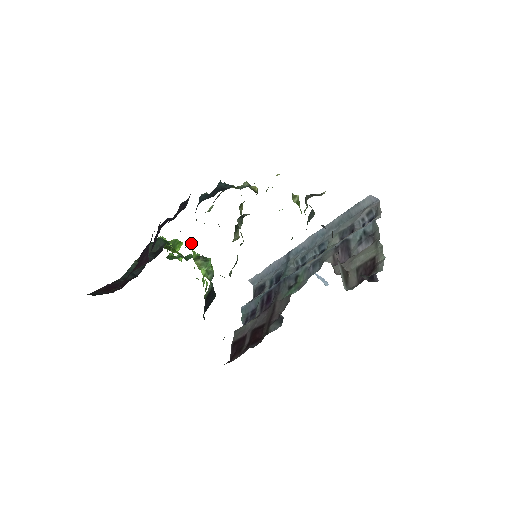
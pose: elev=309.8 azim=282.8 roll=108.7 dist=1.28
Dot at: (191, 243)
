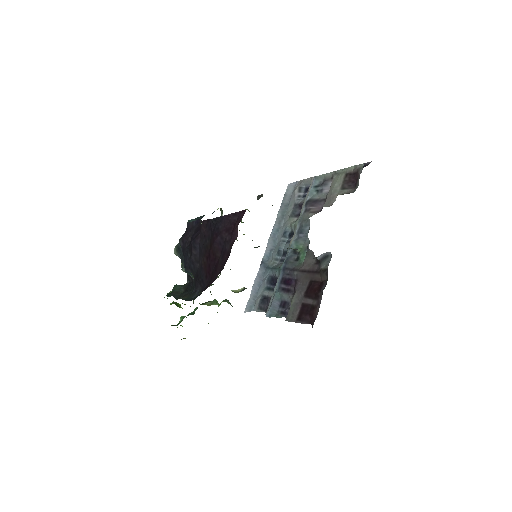
Dot at: occluded
